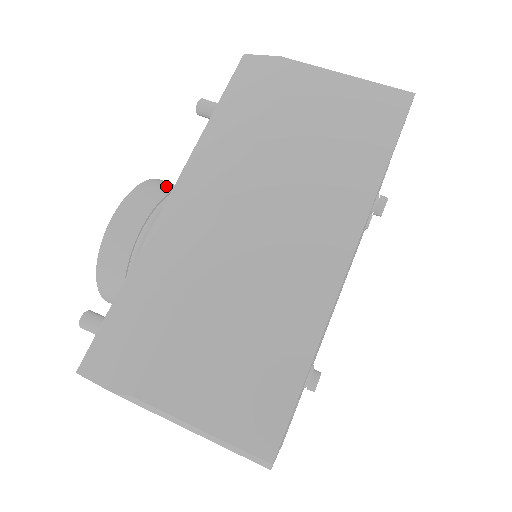
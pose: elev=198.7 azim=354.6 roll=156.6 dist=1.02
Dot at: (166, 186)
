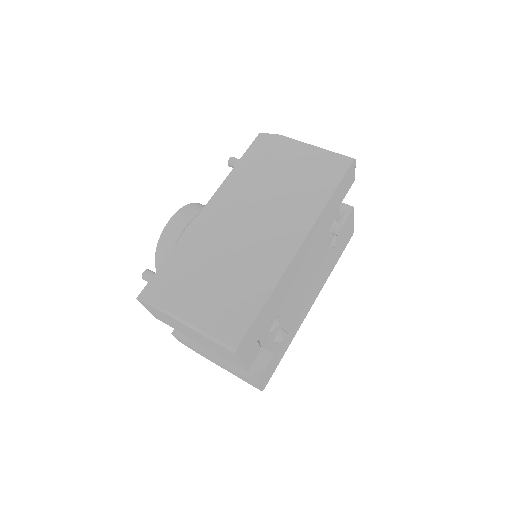
Dot at: occluded
